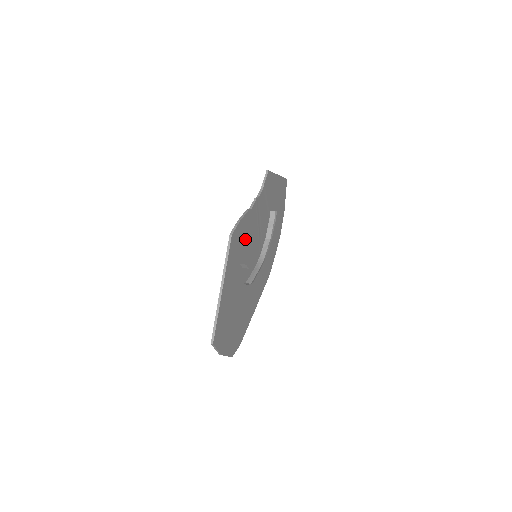
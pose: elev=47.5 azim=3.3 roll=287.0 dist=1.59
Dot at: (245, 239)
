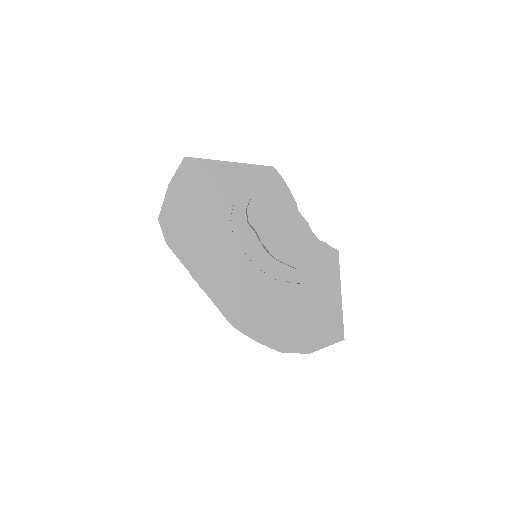
Dot at: (272, 207)
